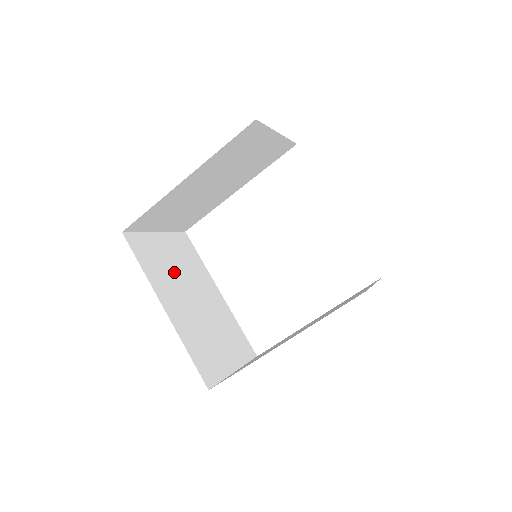
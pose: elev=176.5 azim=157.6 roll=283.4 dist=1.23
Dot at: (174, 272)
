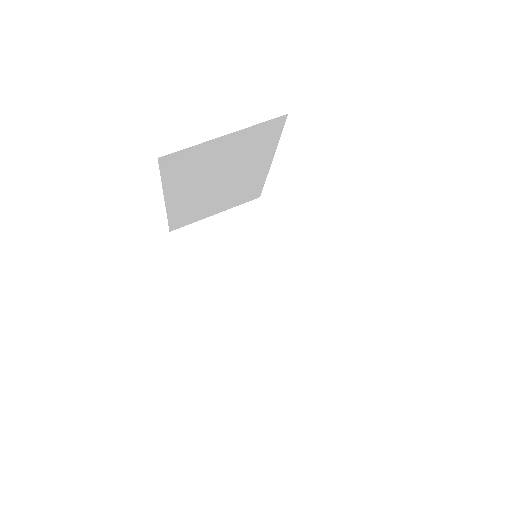
Dot at: (212, 168)
